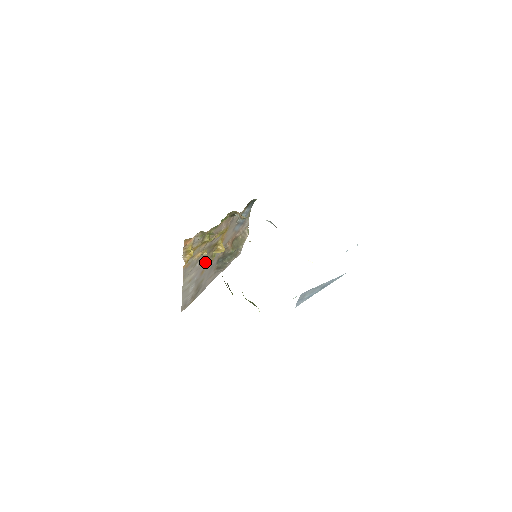
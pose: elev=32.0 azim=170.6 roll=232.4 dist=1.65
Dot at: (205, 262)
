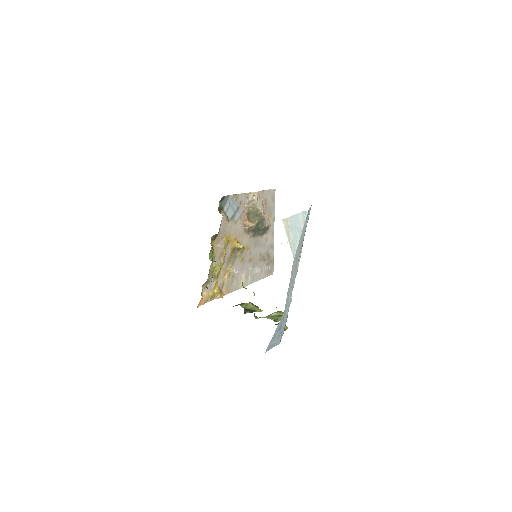
Dot at: (242, 260)
